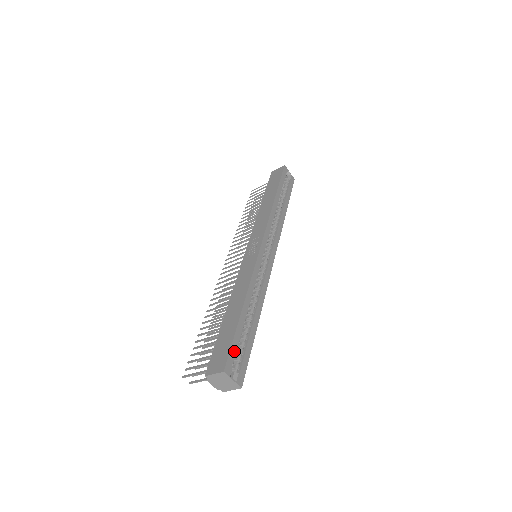
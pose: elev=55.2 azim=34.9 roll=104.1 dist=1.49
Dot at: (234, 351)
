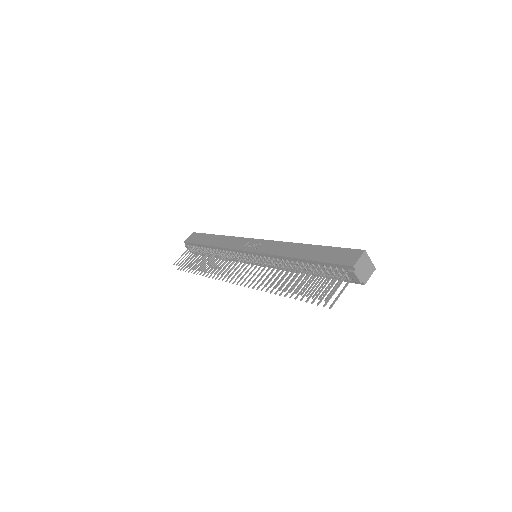
Dot at: occluded
